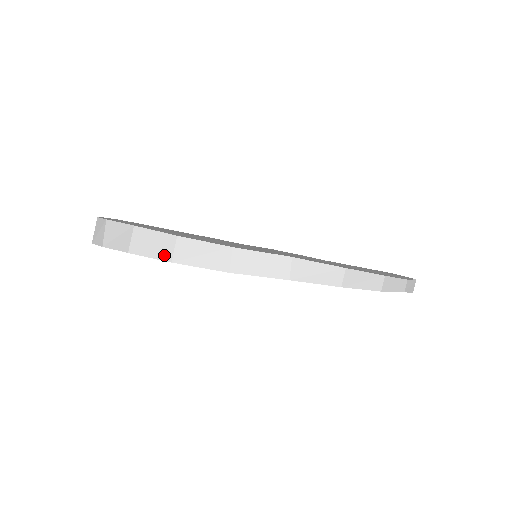
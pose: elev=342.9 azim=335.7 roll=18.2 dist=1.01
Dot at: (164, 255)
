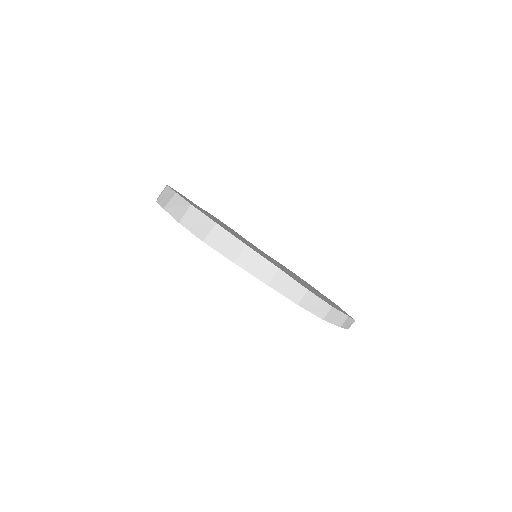
Dot at: (294, 298)
